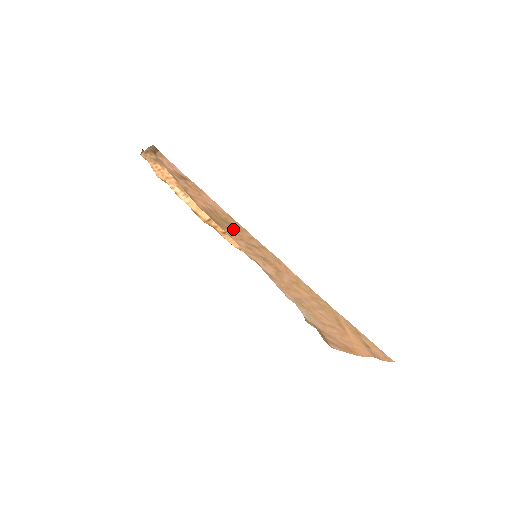
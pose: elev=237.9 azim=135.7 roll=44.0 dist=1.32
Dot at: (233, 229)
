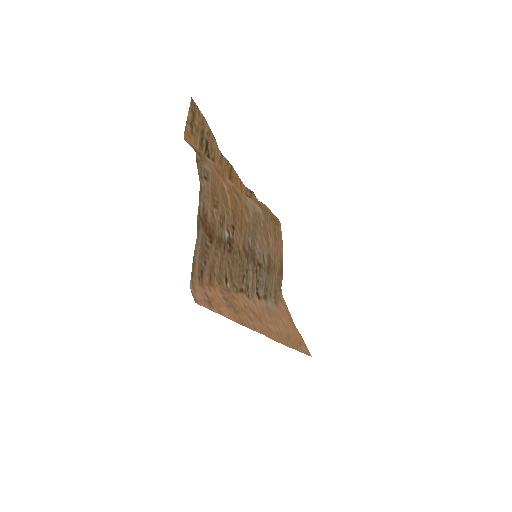
Dot at: (238, 307)
